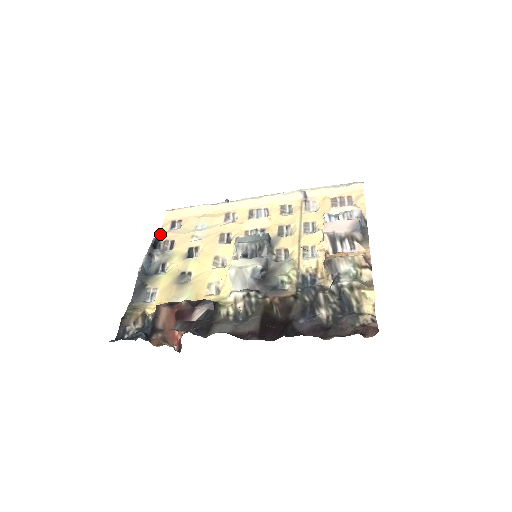
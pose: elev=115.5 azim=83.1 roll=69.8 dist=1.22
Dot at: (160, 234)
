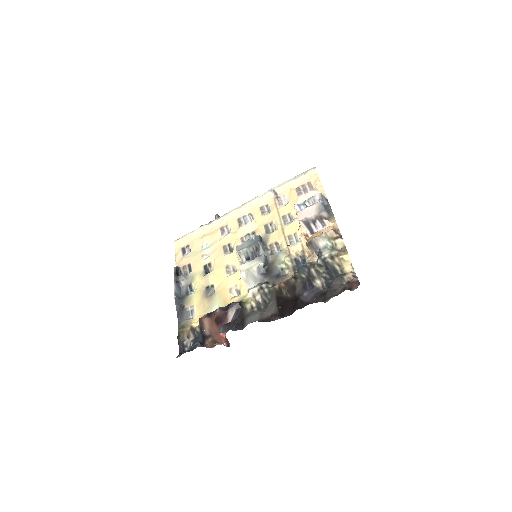
Dot at: (177, 262)
